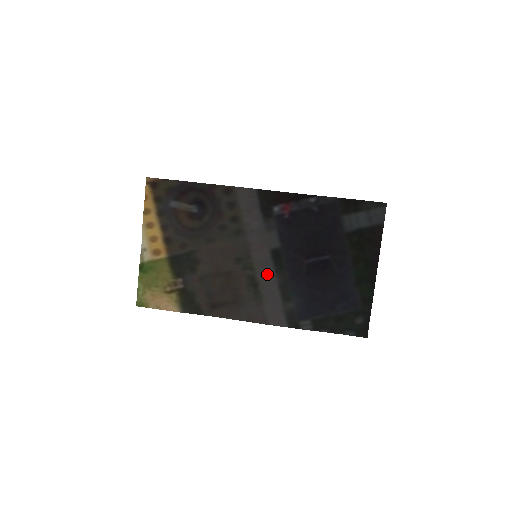
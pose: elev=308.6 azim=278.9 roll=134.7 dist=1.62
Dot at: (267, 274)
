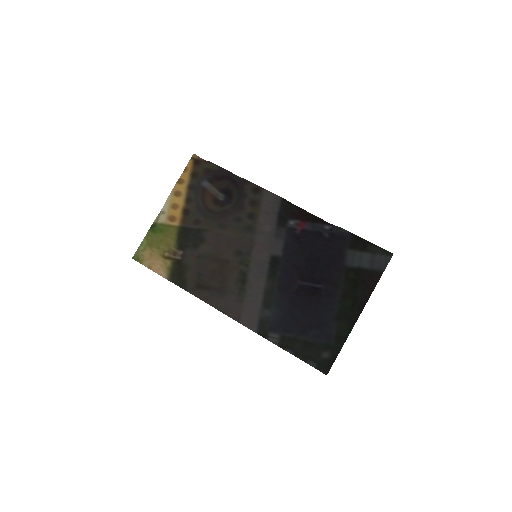
Dot at: (259, 276)
